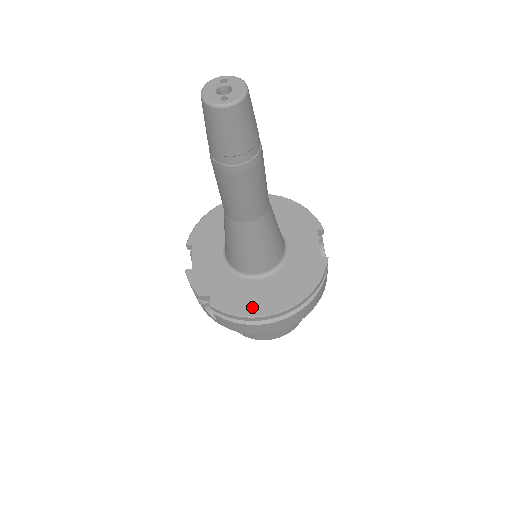
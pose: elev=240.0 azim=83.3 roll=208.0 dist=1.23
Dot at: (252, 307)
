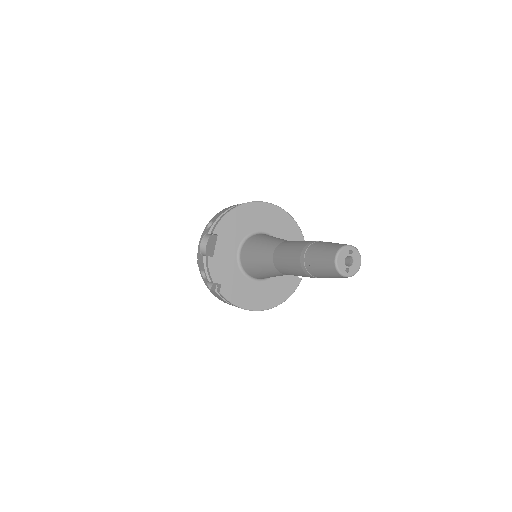
Dot at: (246, 302)
